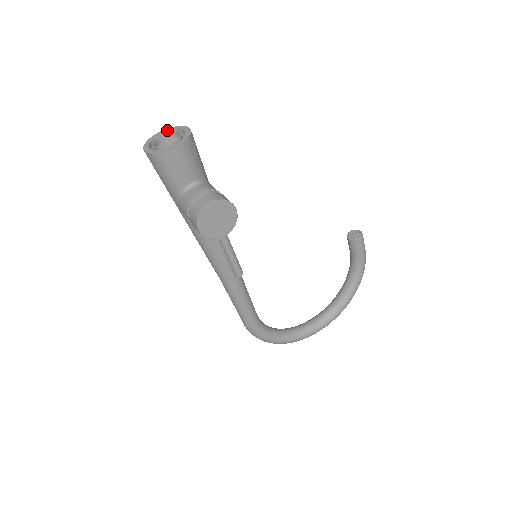
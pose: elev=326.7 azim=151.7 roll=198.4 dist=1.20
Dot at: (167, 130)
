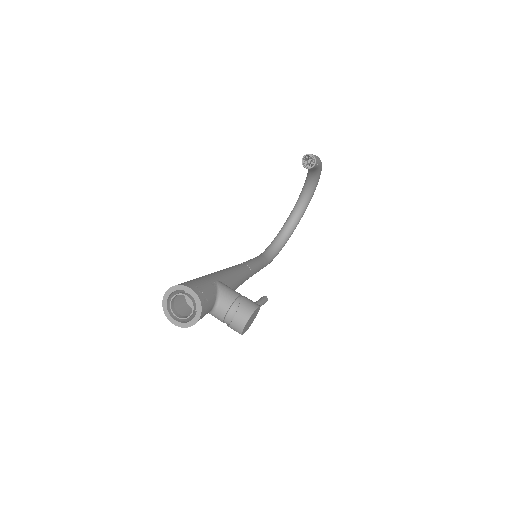
Dot at: (170, 292)
